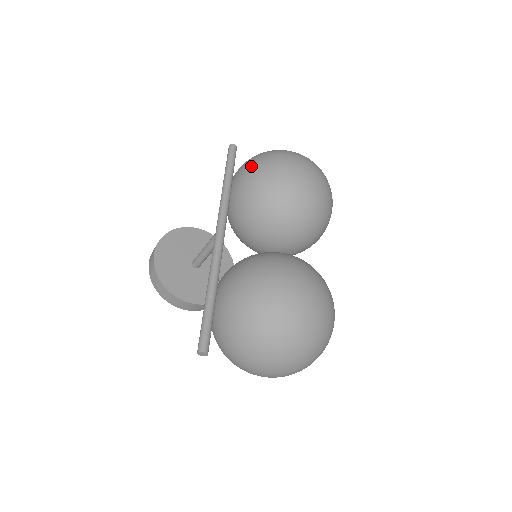
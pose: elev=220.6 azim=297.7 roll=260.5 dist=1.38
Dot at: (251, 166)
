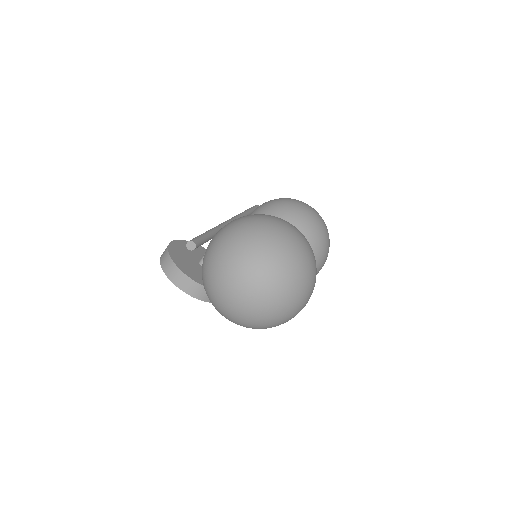
Dot at: occluded
